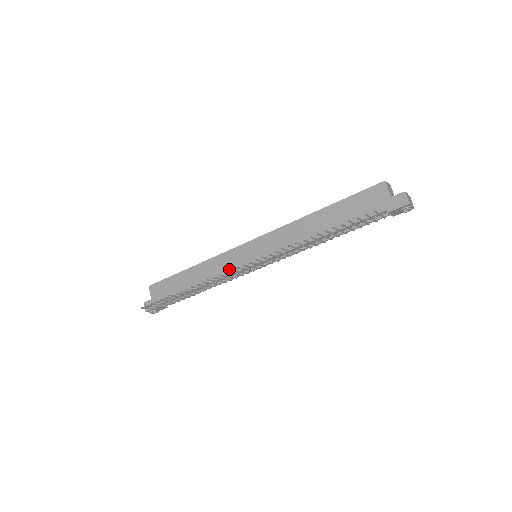
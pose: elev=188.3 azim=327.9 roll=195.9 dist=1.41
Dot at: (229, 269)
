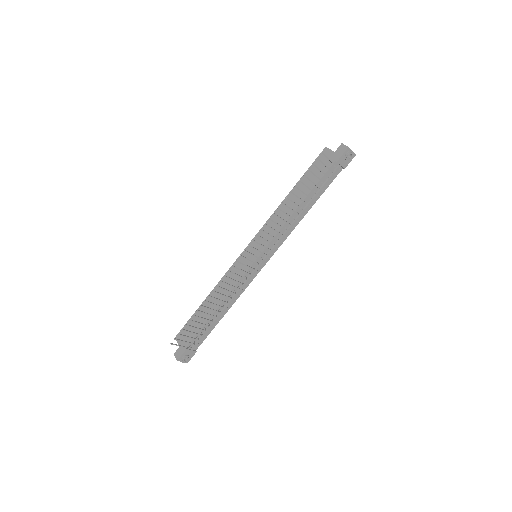
Dot at: (238, 276)
